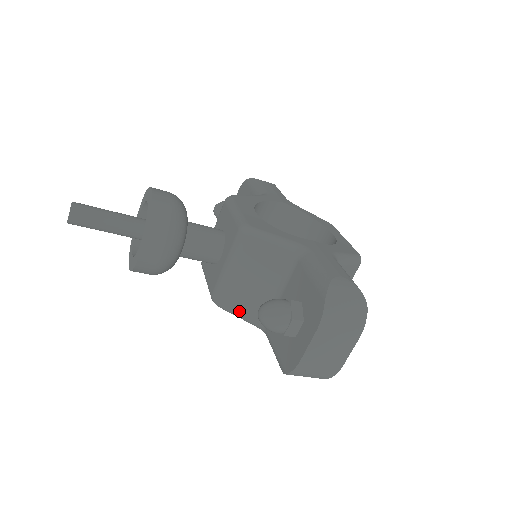
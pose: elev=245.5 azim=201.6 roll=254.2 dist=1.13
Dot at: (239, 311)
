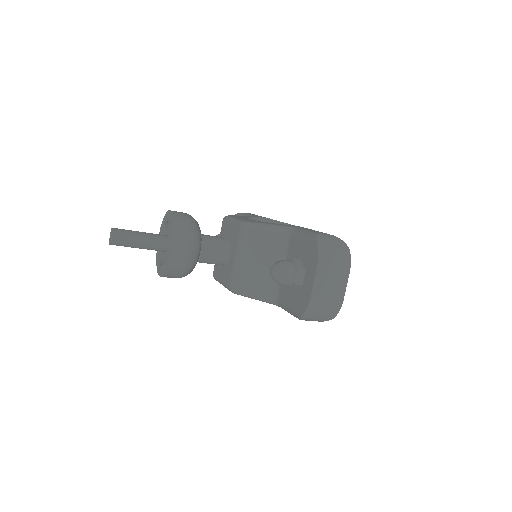
Dot at: (254, 292)
